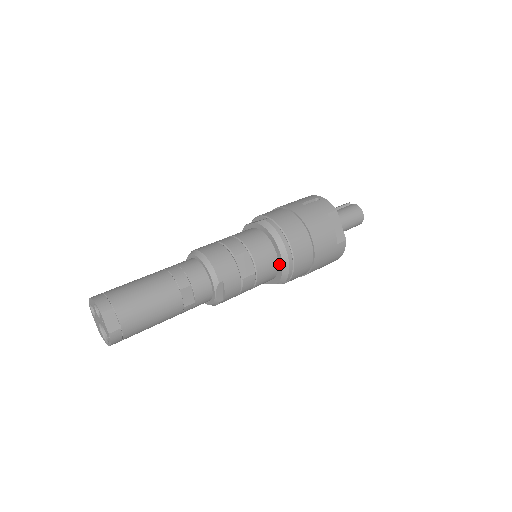
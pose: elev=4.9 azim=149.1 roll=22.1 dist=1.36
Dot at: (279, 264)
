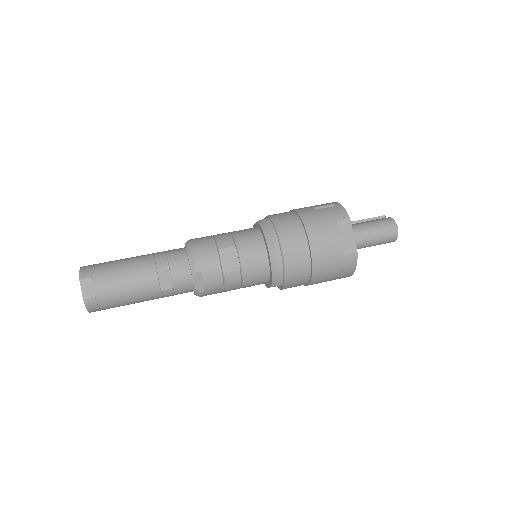
Dot at: (269, 265)
